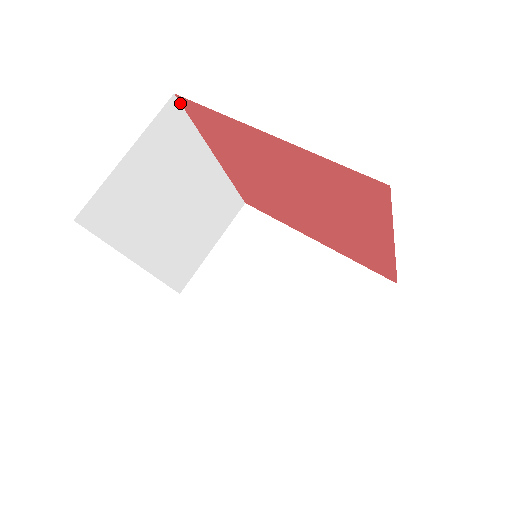
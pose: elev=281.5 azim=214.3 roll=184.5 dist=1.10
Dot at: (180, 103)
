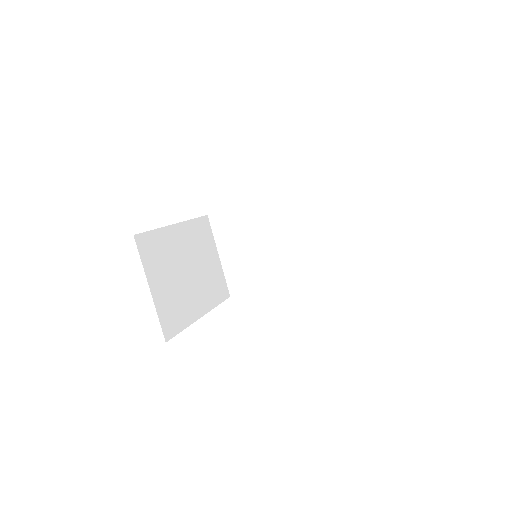
Dot at: (139, 233)
